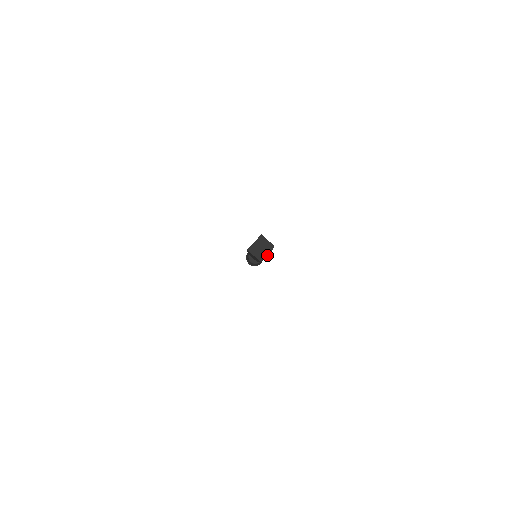
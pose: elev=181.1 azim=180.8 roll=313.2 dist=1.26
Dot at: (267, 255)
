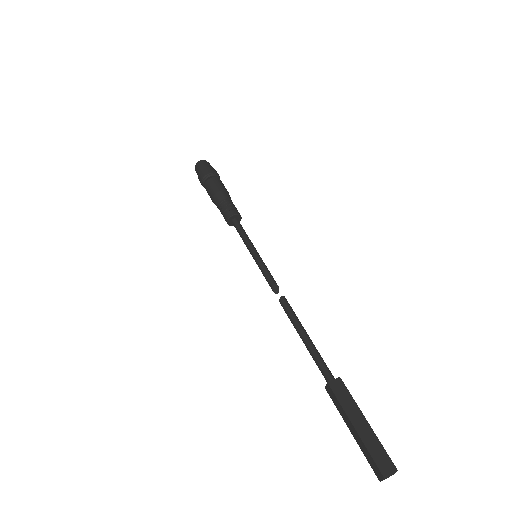
Dot at: occluded
